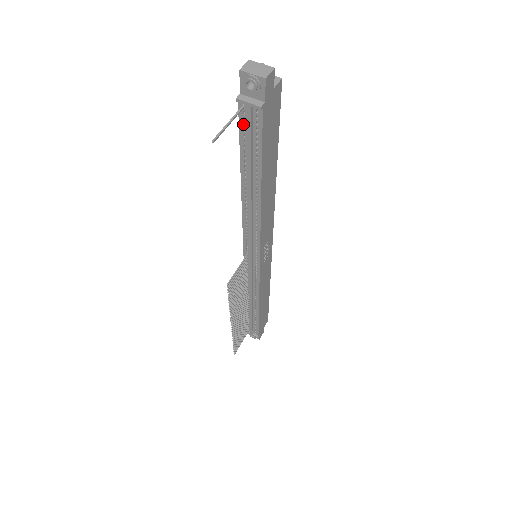
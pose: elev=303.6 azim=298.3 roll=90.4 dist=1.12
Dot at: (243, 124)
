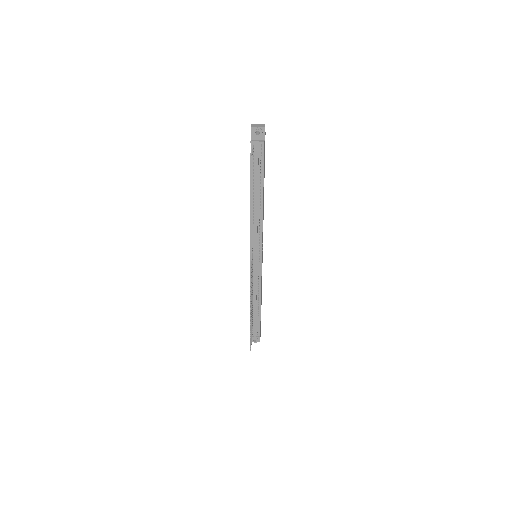
Dot at: (253, 156)
